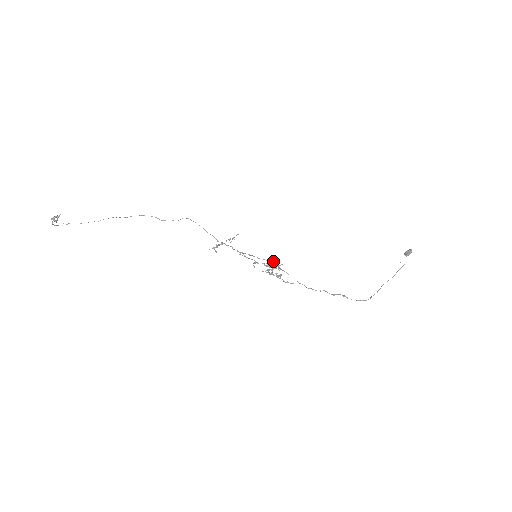
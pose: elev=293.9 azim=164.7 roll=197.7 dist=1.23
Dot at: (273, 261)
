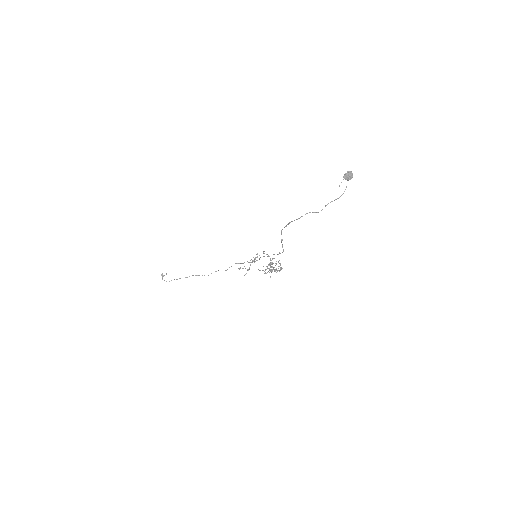
Dot at: occluded
